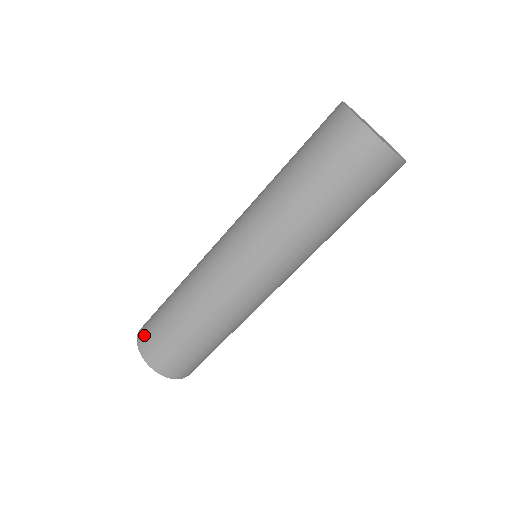
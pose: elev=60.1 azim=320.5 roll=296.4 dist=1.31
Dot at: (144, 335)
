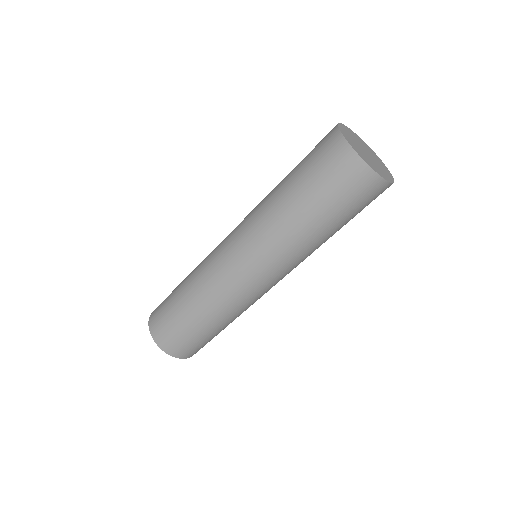
Dot at: (163, 338)
